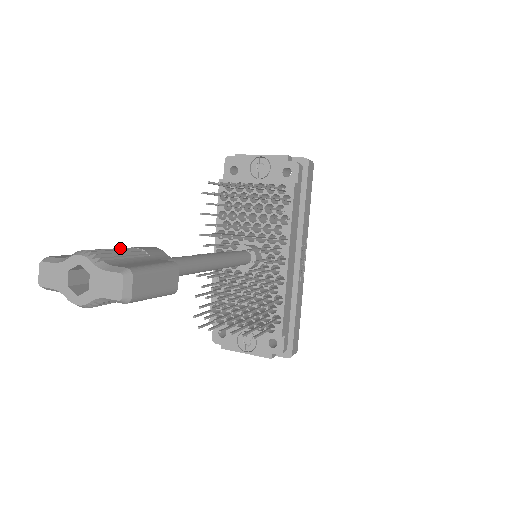
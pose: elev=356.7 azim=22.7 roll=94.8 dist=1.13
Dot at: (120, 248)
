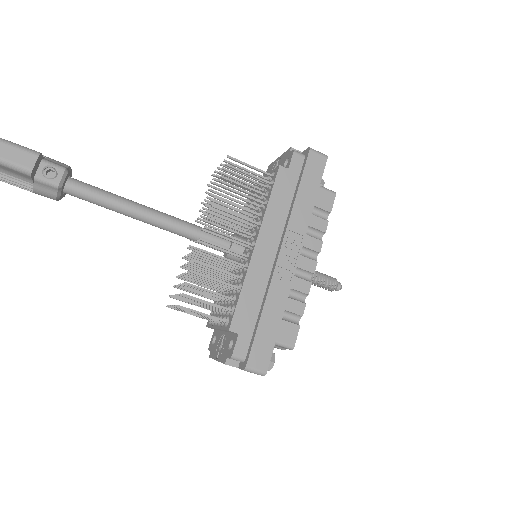
Dot at: occluded
